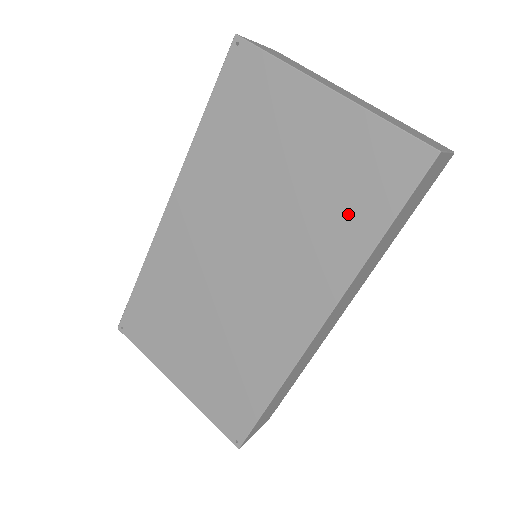
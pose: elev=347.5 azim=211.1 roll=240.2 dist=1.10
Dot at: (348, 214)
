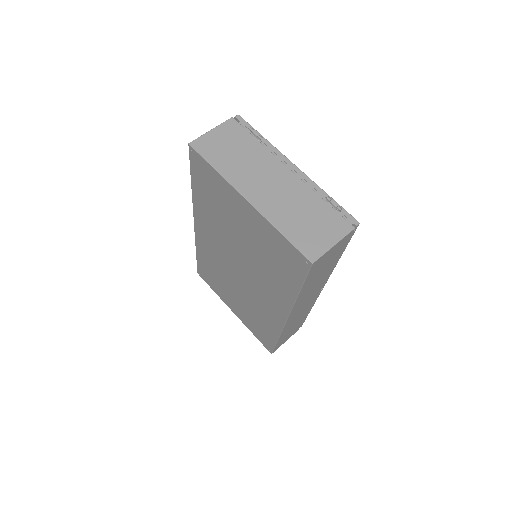
Dot at: (280, 273)
